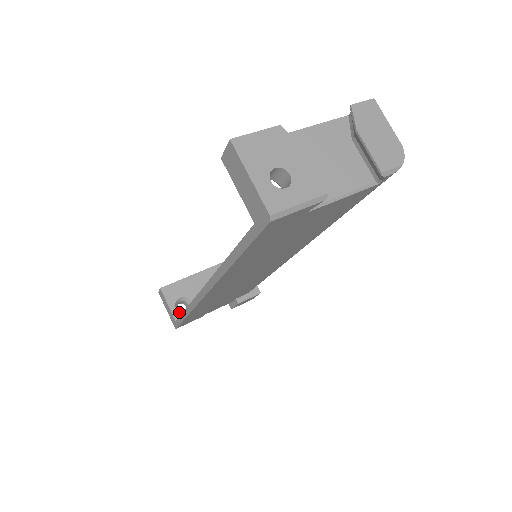
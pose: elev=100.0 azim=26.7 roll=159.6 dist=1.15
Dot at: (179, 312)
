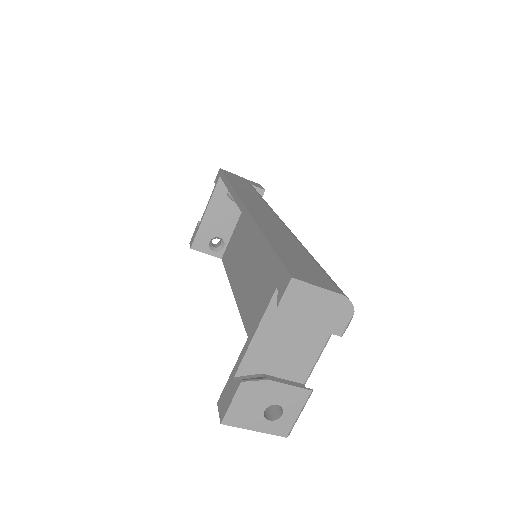
Dot at: (218, 252)
